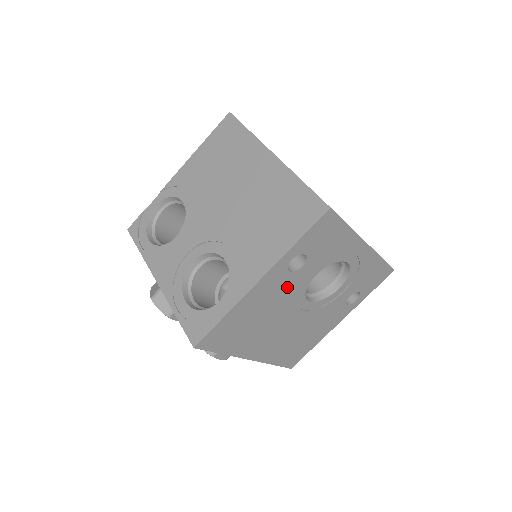
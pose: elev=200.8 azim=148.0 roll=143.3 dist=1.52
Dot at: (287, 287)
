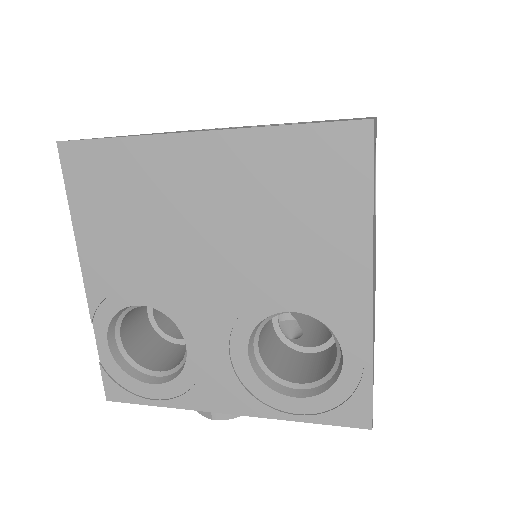
Dot at: occluded
